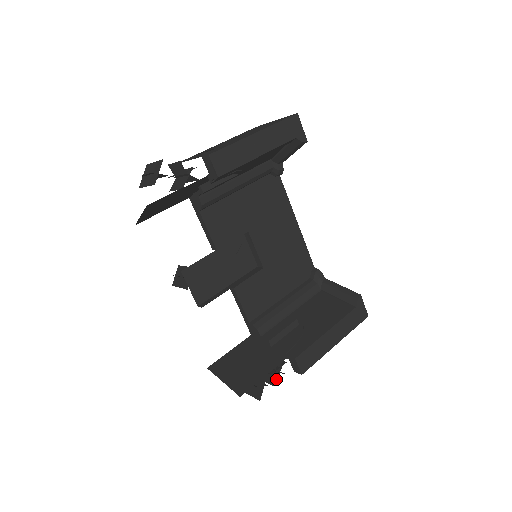
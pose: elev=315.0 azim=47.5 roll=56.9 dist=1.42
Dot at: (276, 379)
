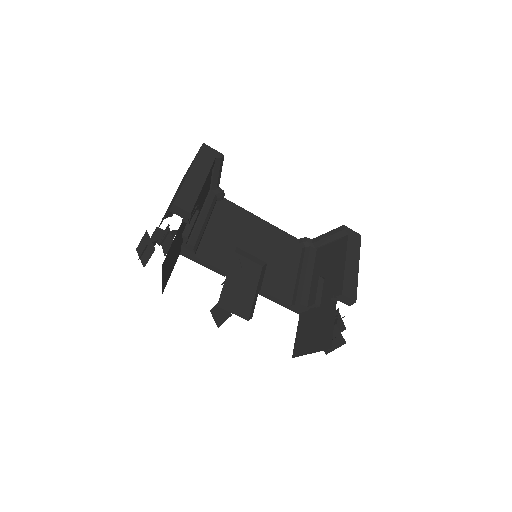
Dot at: (343, 324)
